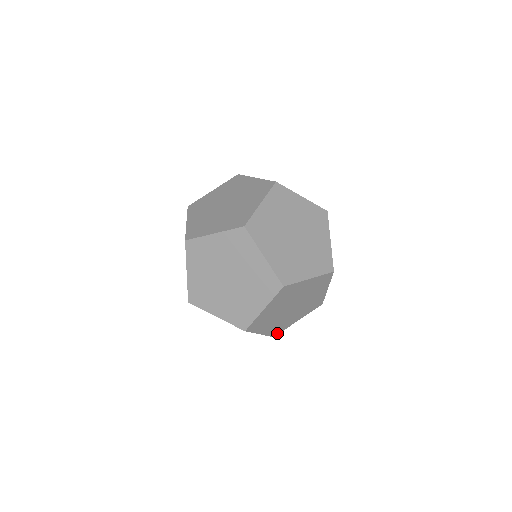
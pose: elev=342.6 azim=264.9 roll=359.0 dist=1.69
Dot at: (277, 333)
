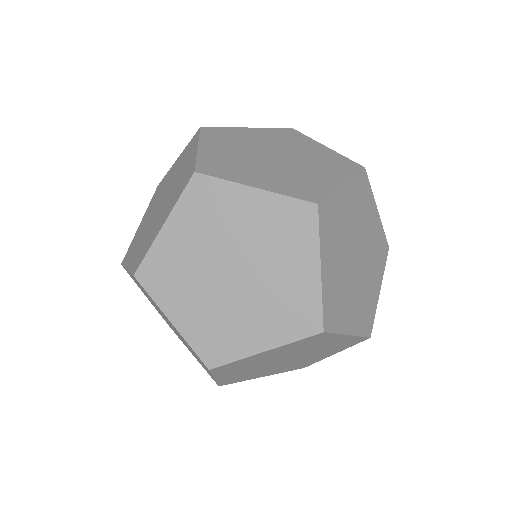
Dot at: (306, 365)
